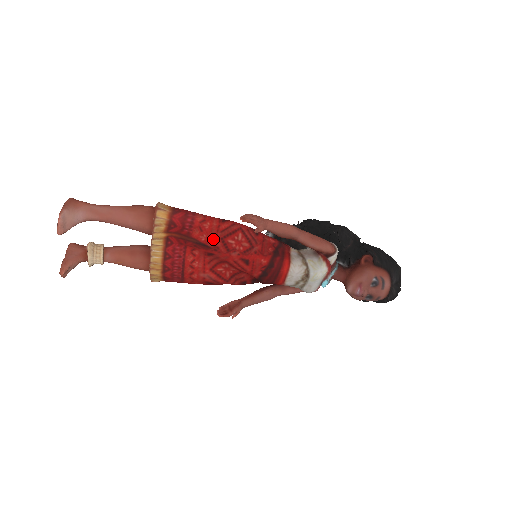
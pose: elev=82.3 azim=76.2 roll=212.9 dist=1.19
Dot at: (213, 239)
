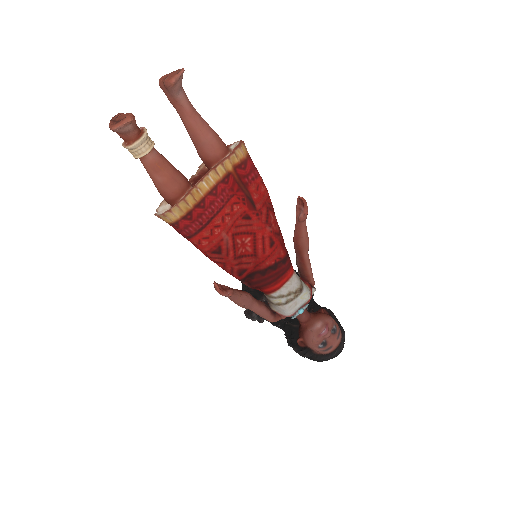
Dot at: (262, 203)
